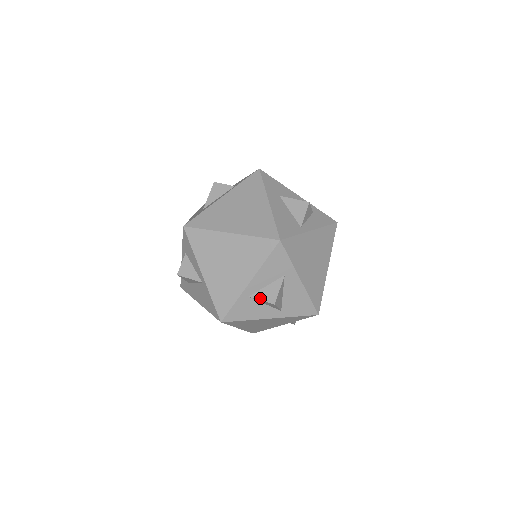
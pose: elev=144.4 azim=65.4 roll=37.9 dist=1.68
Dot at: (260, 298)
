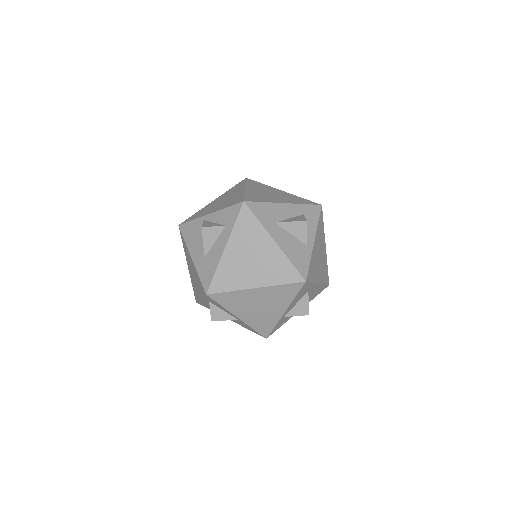
Dot at: (295, 315)
